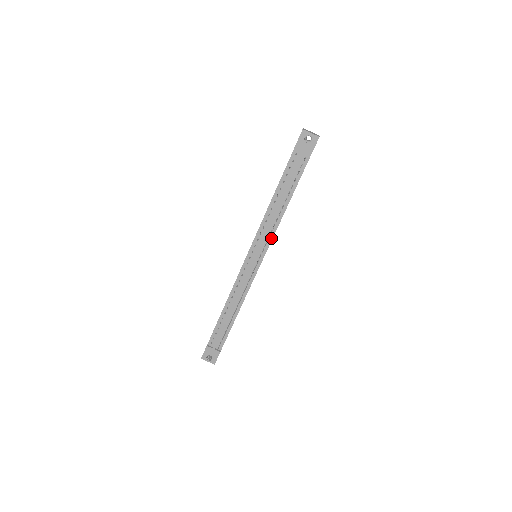
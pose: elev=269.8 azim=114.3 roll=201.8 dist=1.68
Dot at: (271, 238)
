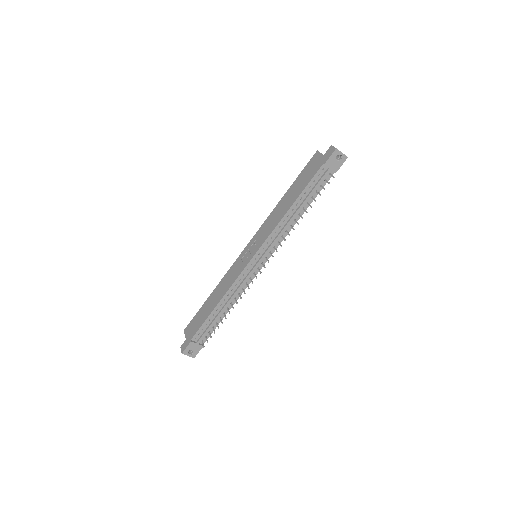
Dot at: (280, 242)
